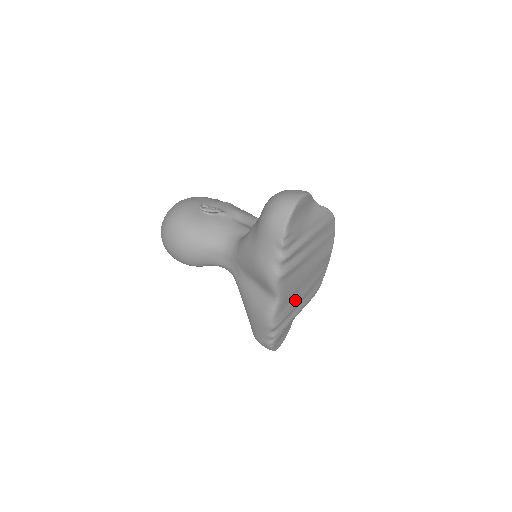
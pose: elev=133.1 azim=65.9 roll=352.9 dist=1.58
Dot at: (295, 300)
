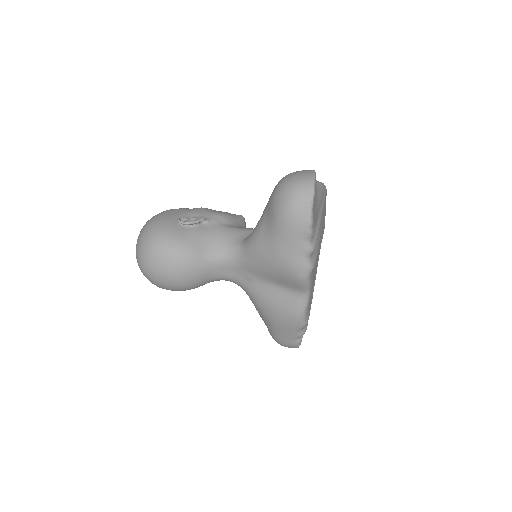
Dot at: (313, 288)
